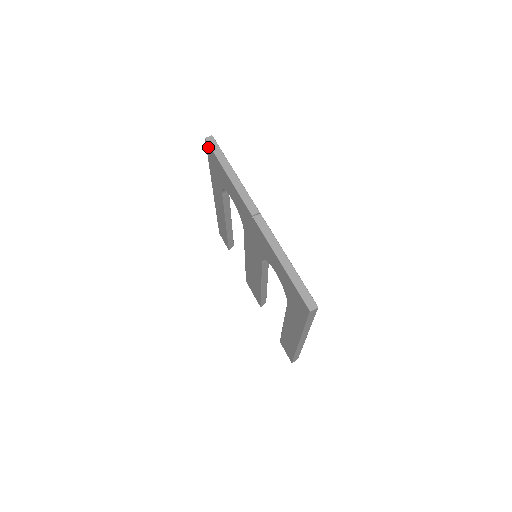
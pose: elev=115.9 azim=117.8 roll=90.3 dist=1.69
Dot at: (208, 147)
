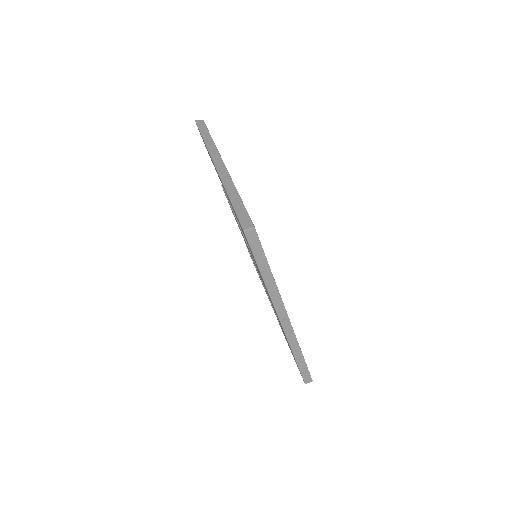
Dot at: occluded
